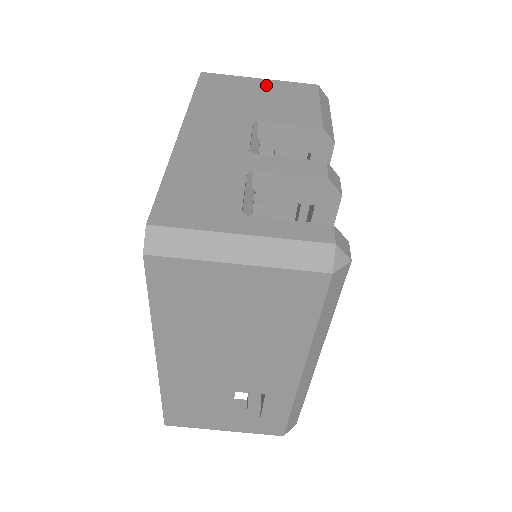
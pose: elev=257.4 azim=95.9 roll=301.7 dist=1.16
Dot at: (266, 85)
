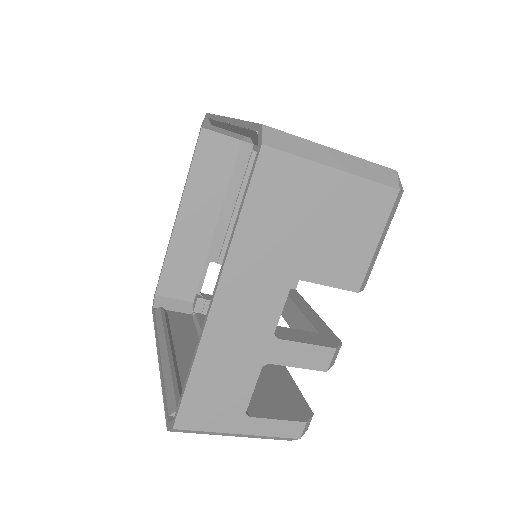
Dot at: (336, 190)
